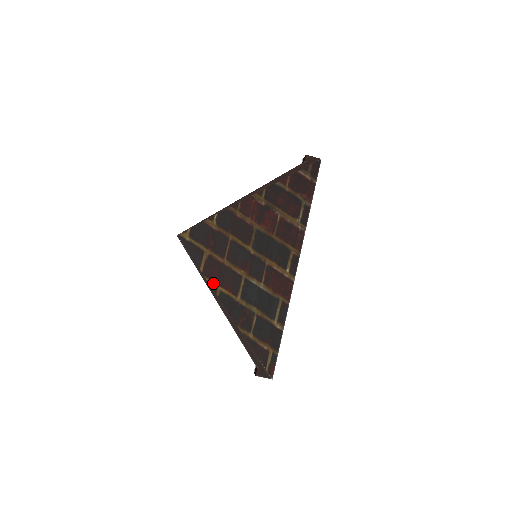
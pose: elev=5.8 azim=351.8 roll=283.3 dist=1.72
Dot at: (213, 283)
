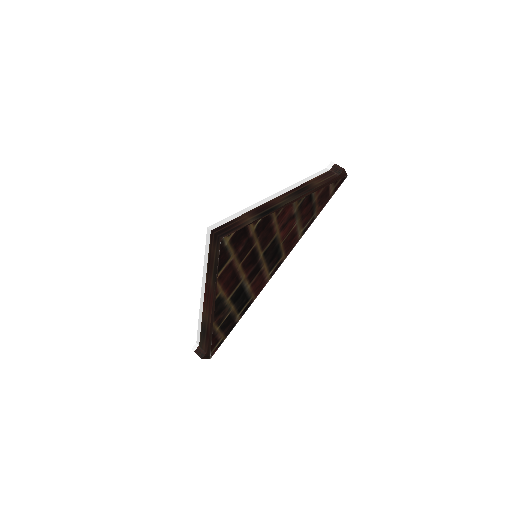
Dot at: (219, 287)
